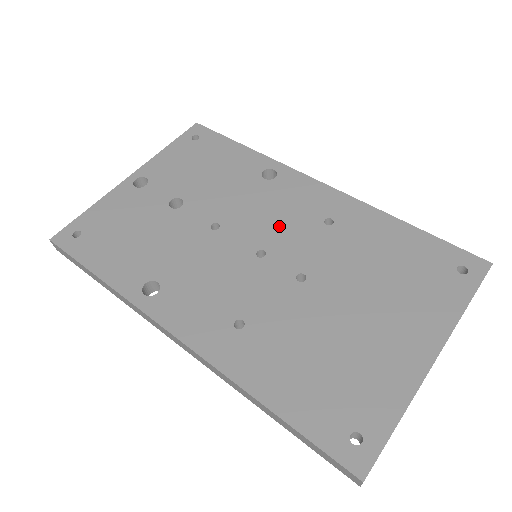
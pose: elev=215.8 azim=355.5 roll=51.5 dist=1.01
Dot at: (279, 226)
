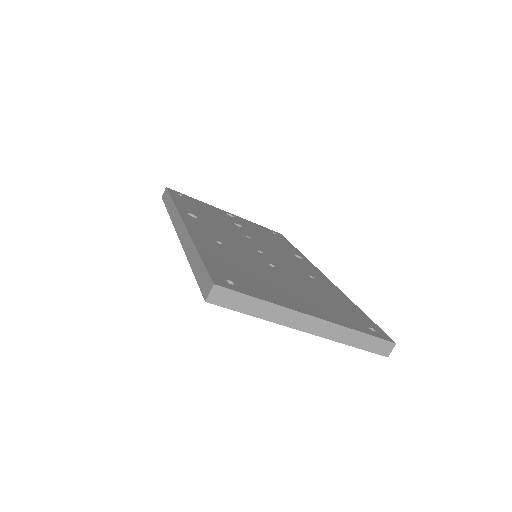
Dot at: (282, 259)
